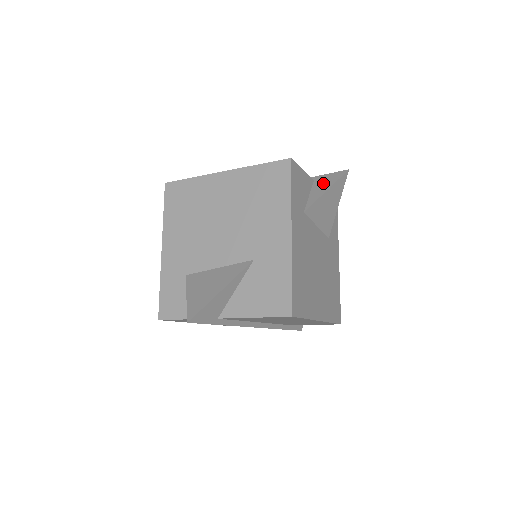
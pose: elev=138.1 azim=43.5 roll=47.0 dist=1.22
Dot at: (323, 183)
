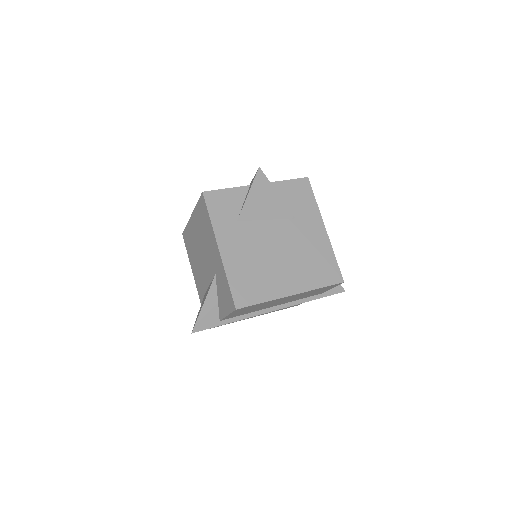
Dot at: occluded
